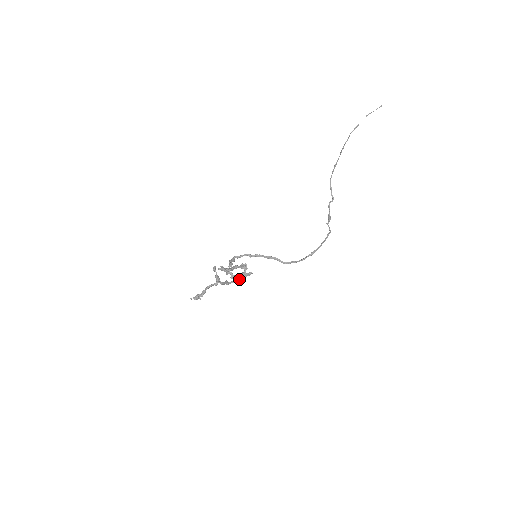
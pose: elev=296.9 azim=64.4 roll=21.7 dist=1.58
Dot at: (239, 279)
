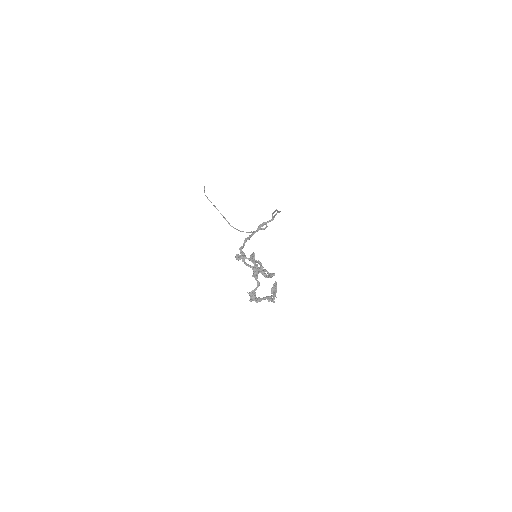
Dot at: (270, 274)
